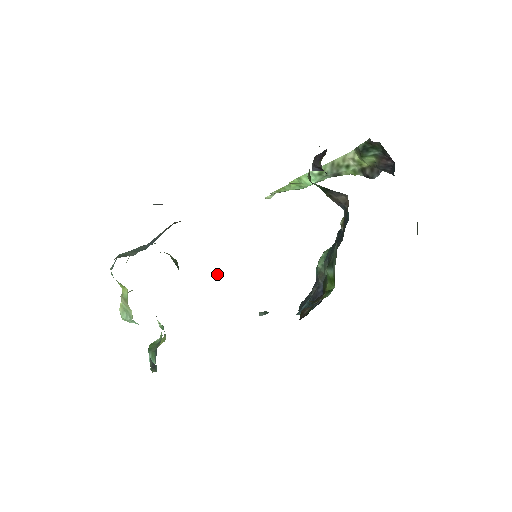
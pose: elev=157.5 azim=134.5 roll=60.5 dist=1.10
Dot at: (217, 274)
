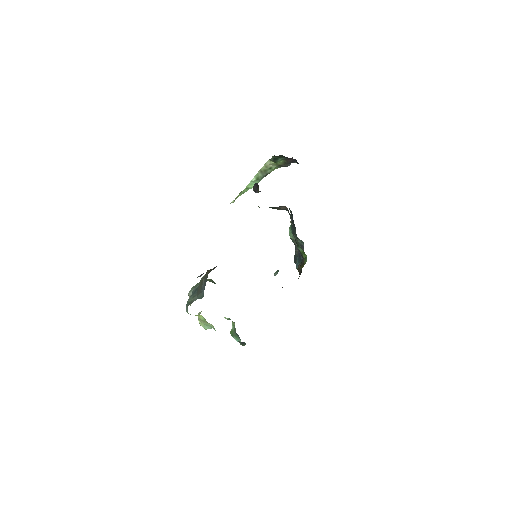
Dot at: occluded
